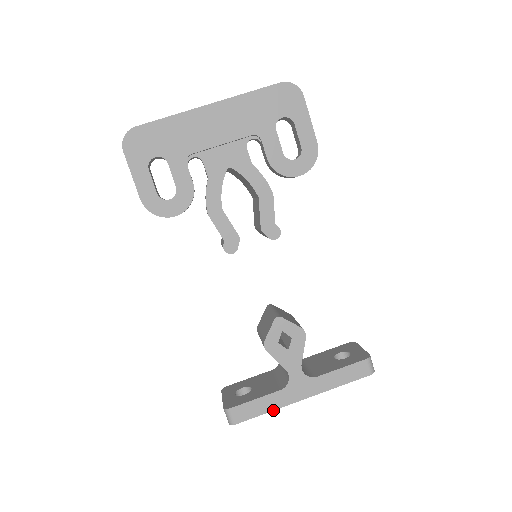
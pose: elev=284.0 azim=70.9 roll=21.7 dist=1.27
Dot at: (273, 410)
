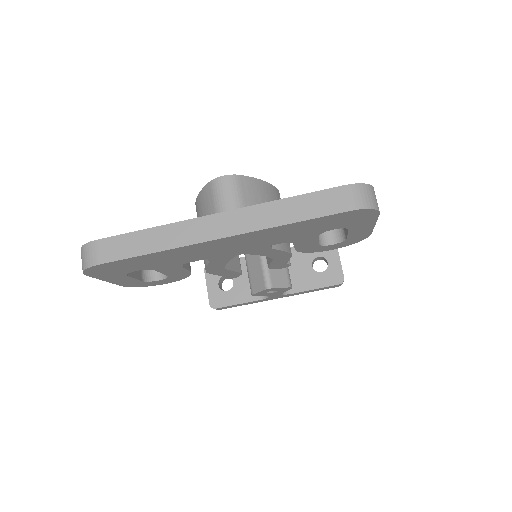
Dot at: occluded
